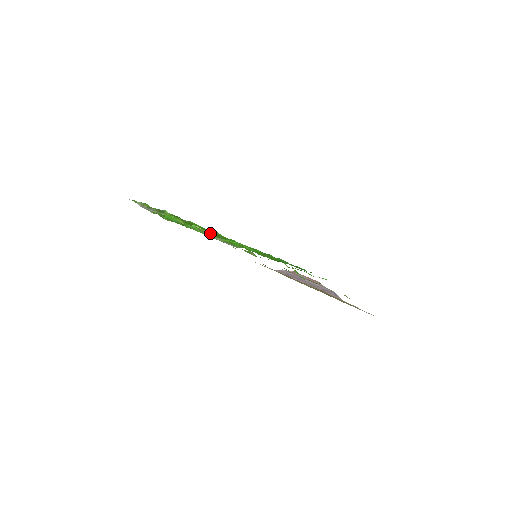
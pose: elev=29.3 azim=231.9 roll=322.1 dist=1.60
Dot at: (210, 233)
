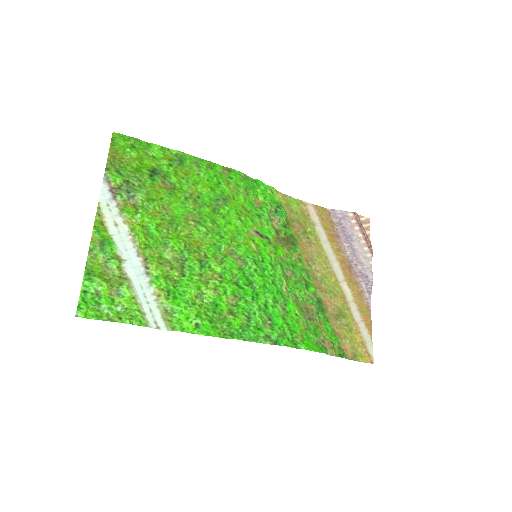
Dot at: (158, 280)
